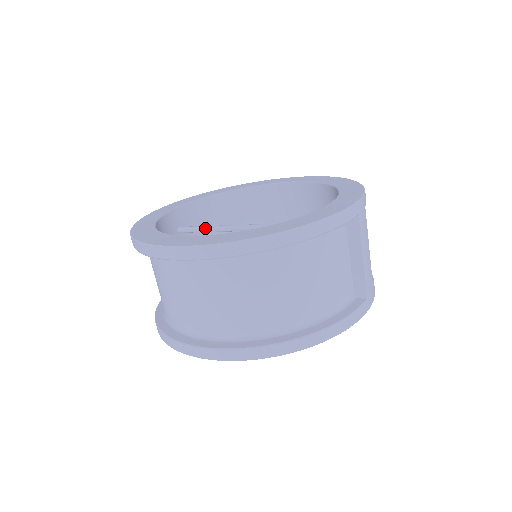
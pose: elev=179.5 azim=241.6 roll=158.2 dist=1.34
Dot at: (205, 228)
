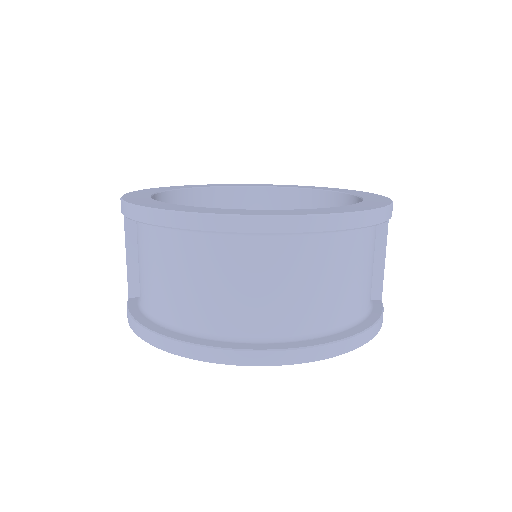
Dot at: occluded
